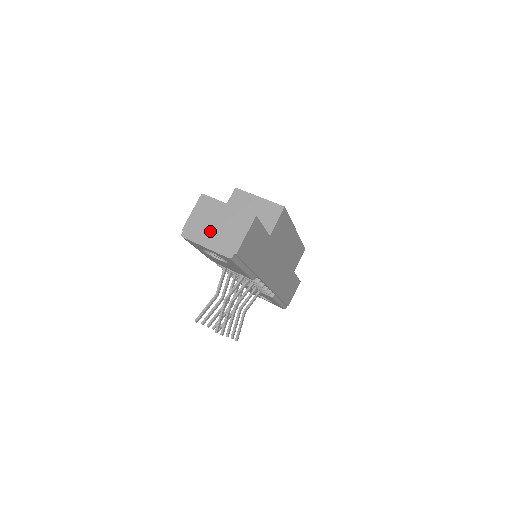
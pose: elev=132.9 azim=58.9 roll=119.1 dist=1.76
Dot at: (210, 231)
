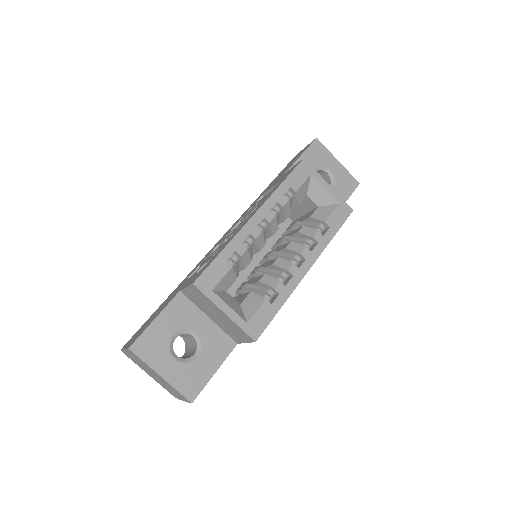
Dot at: (149, 373)
